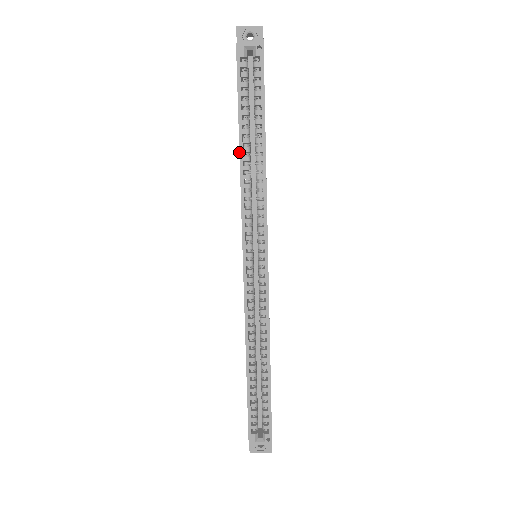
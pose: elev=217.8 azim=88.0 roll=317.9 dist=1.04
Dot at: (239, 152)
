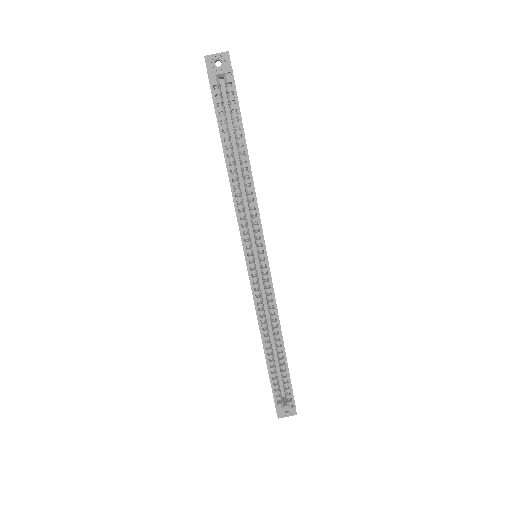
Dot at: (227, 171)
